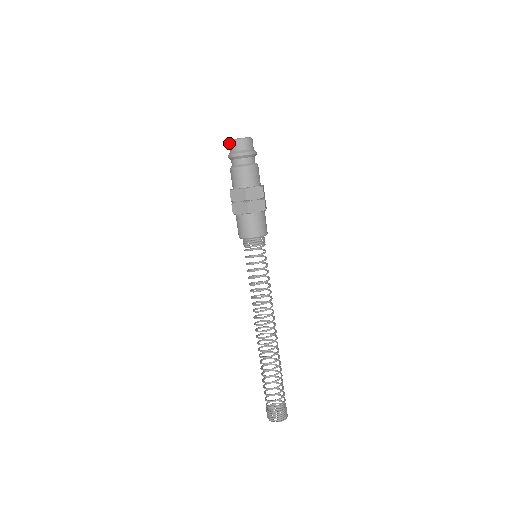
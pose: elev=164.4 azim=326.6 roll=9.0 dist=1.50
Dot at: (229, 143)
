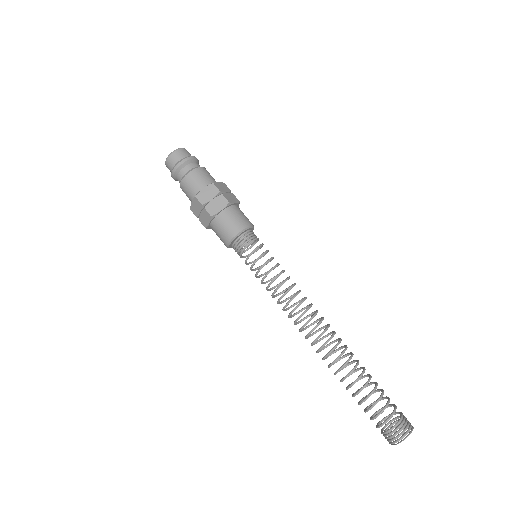
Dot at: occluded
